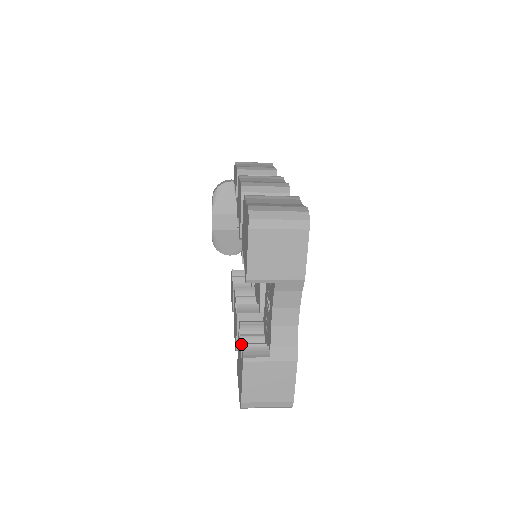
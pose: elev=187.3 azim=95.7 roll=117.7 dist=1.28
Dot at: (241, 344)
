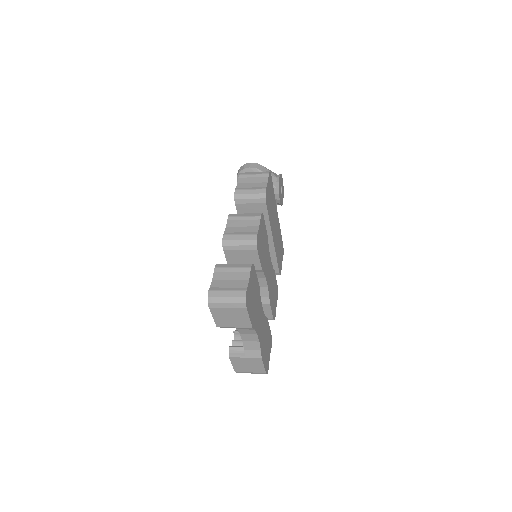
Dot at: occluded
